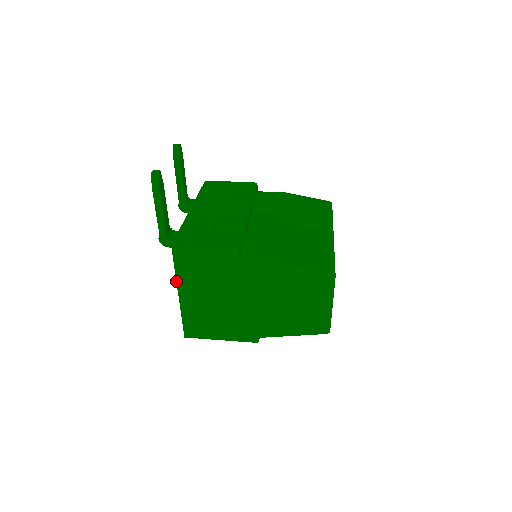
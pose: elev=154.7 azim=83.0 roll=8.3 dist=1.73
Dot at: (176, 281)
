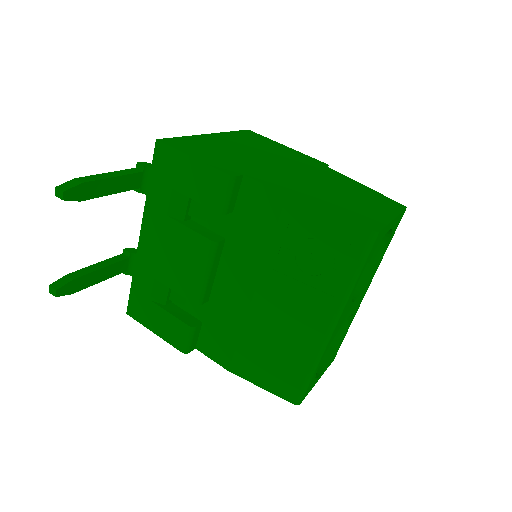
Dot at: occluded
